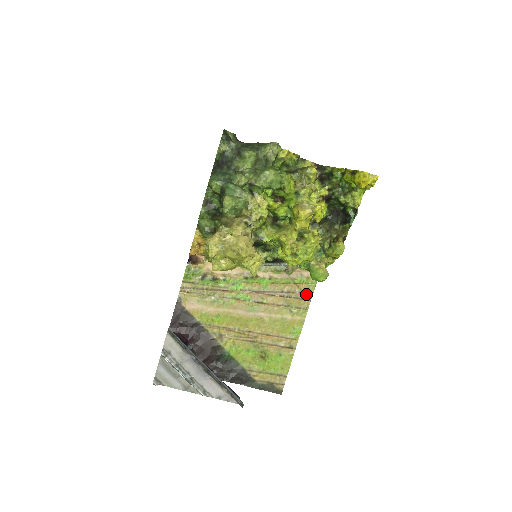
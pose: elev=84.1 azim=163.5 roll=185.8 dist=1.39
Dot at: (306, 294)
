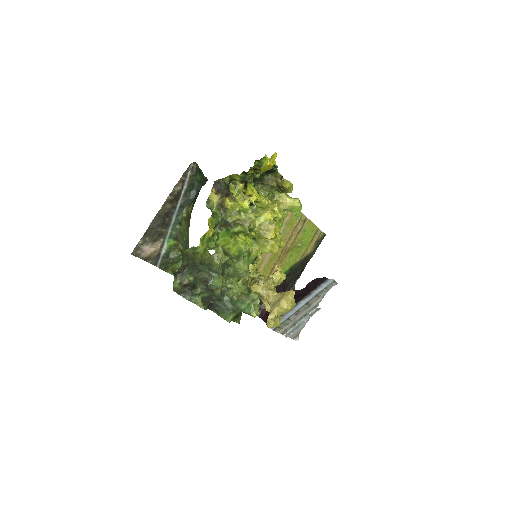
Dot at: occluded
